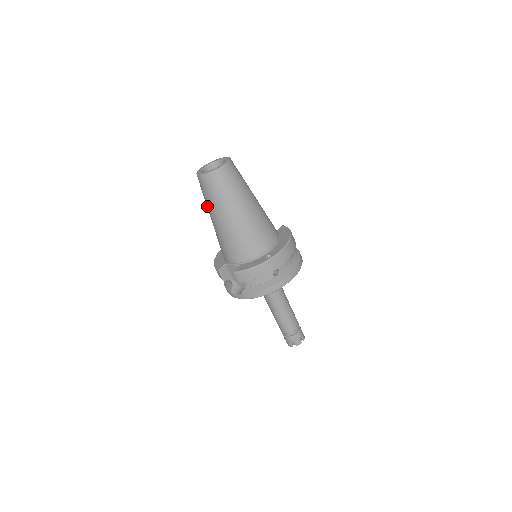
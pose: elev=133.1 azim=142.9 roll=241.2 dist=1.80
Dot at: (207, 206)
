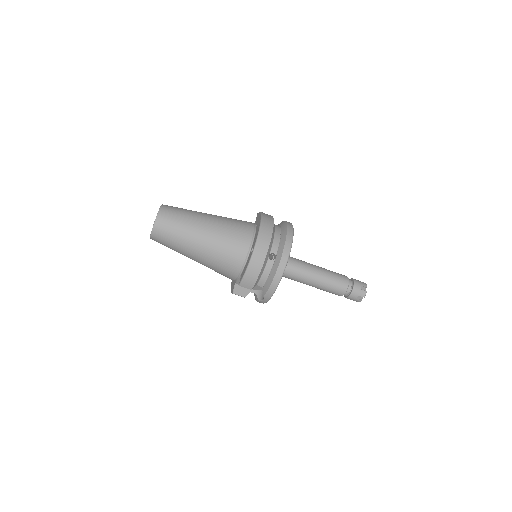
Dot at: occluded
